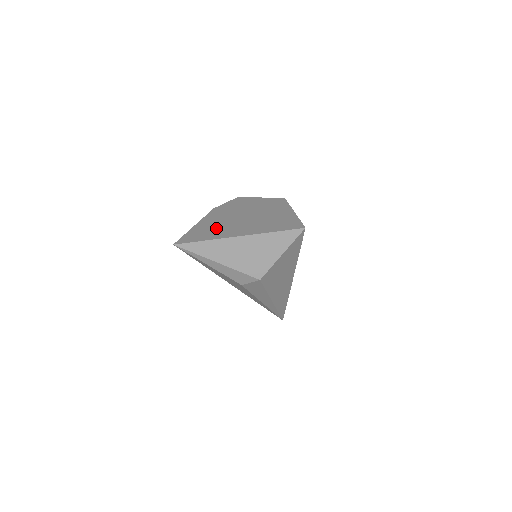
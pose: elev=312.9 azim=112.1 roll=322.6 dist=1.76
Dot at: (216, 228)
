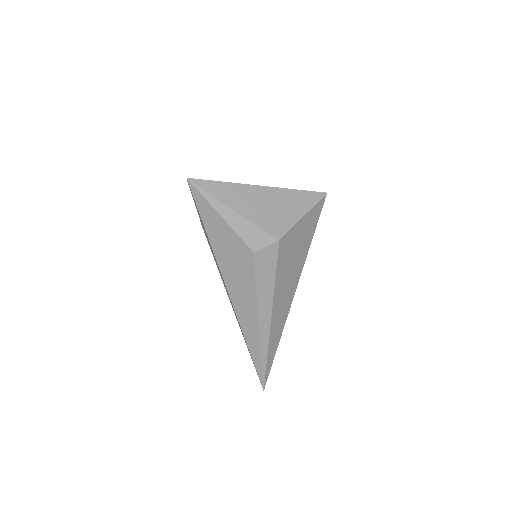
Dot at: occluded
